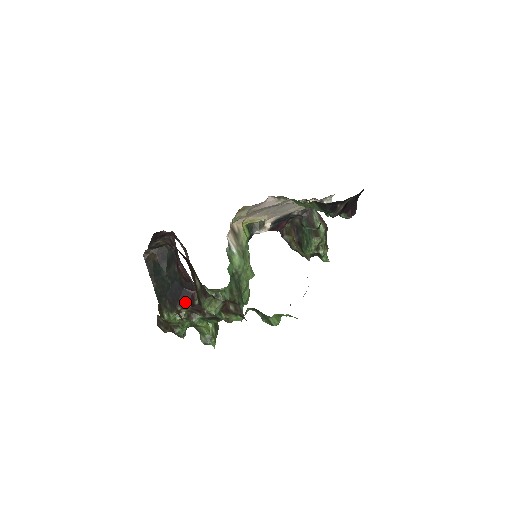
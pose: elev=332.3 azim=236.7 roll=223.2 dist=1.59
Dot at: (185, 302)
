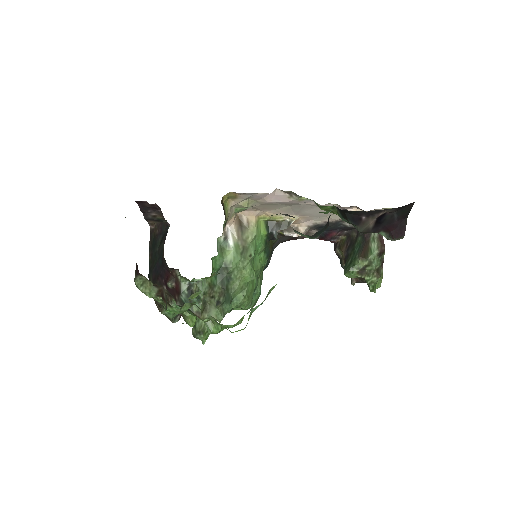
Dot at: (162, 282)
